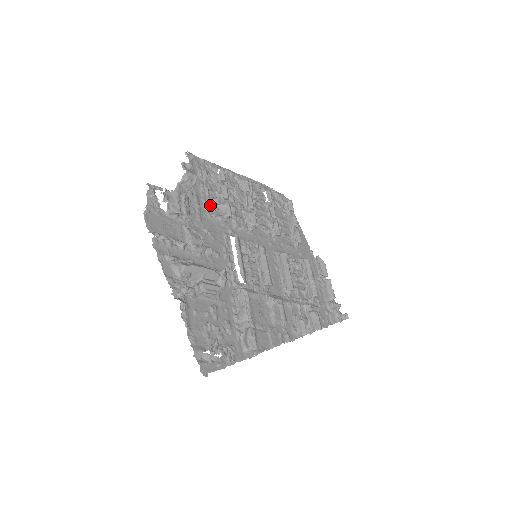
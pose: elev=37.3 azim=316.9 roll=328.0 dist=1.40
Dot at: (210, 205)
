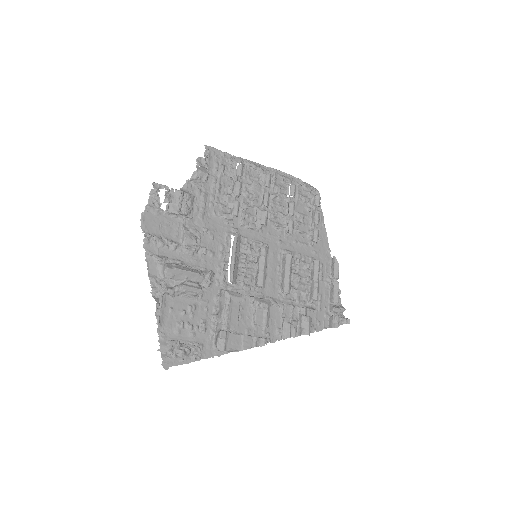
Dot at: (218, 202)
